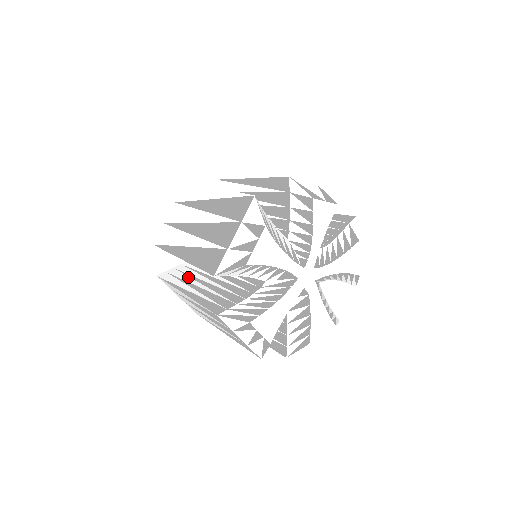
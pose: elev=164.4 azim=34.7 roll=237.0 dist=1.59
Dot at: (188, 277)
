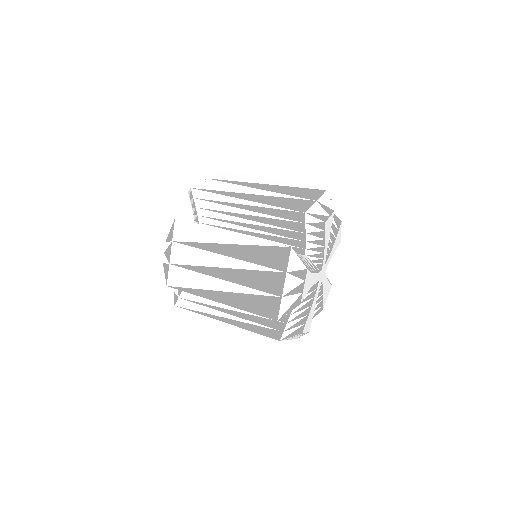
Dot at: (211, 300)
